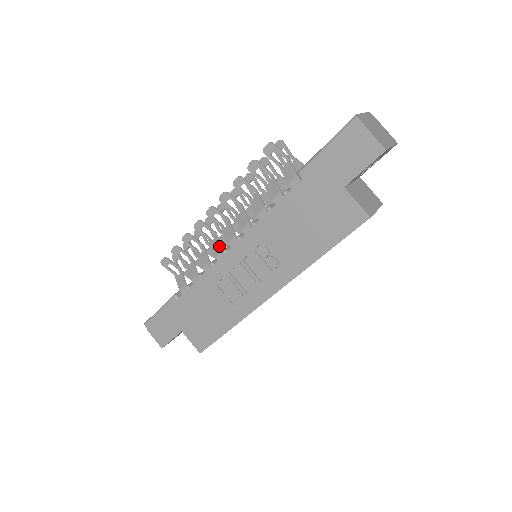
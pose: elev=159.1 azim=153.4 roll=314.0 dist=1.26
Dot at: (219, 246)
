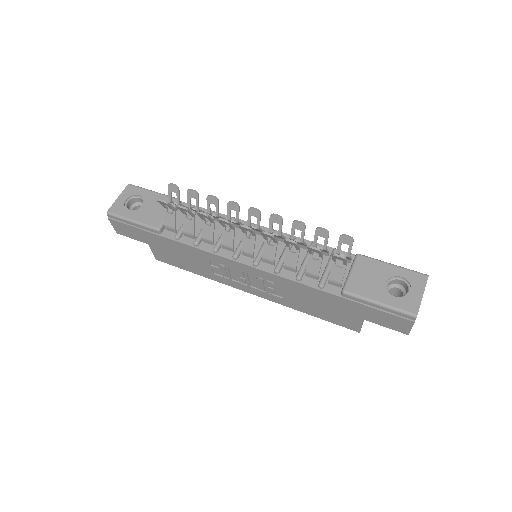
Dot at: (231, 244)
